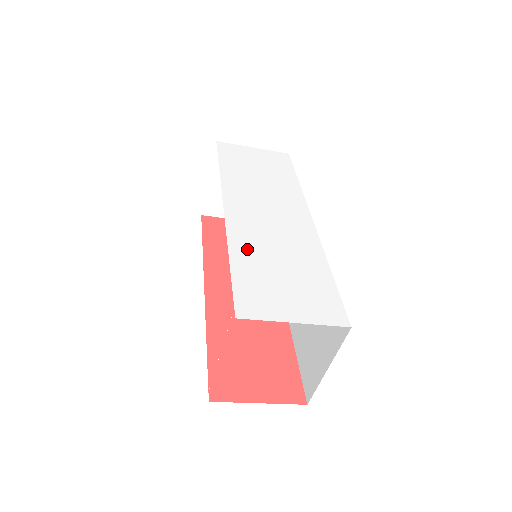
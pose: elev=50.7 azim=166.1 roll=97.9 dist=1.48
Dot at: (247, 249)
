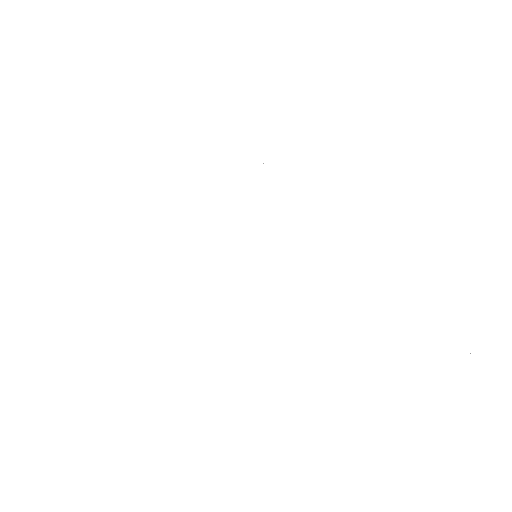
Dot at: (315, 345)
